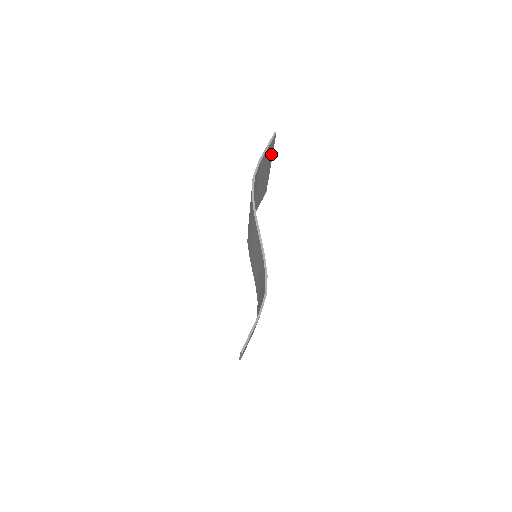
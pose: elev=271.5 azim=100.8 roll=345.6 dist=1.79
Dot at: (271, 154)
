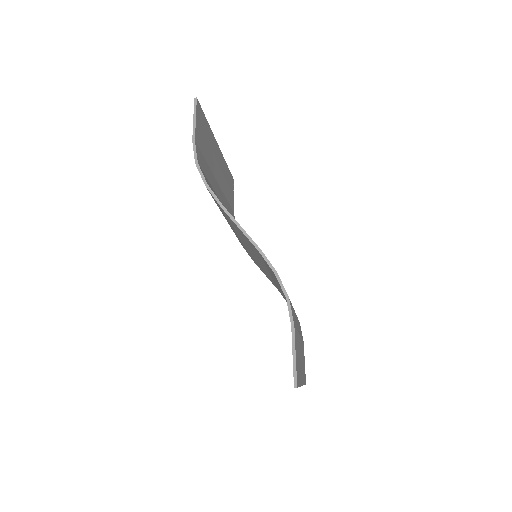
Dot at: (208, 129)
